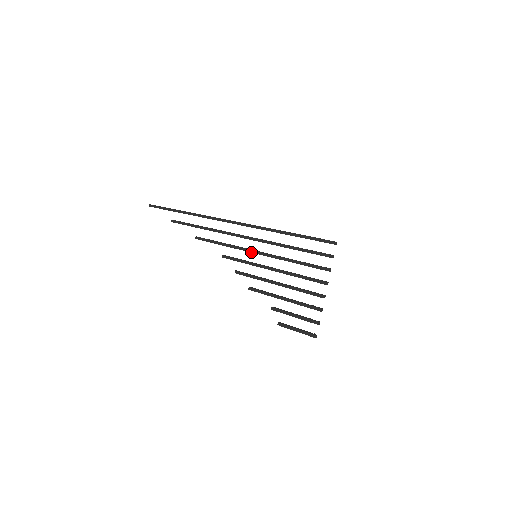
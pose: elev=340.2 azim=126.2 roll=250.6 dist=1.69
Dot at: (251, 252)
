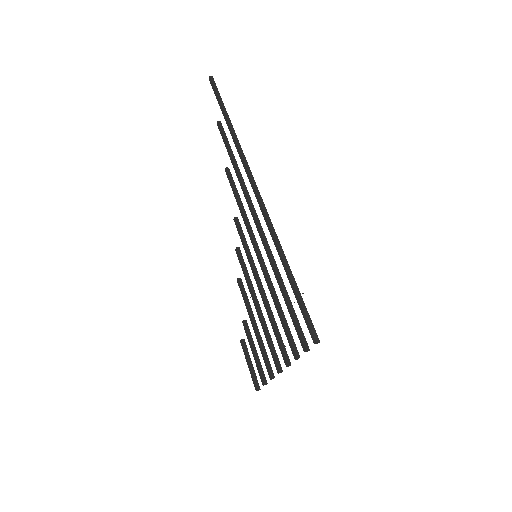
Dot at: (253, 247)
